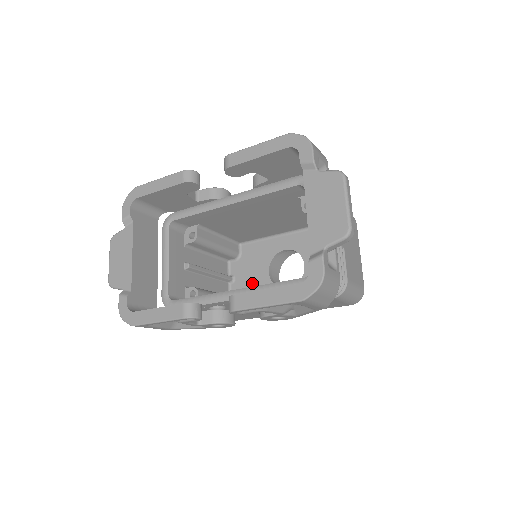
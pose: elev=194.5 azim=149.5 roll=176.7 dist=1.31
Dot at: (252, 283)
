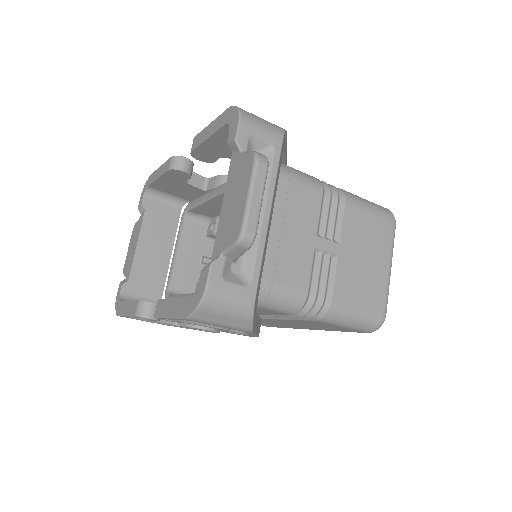
Dot at: occluded
